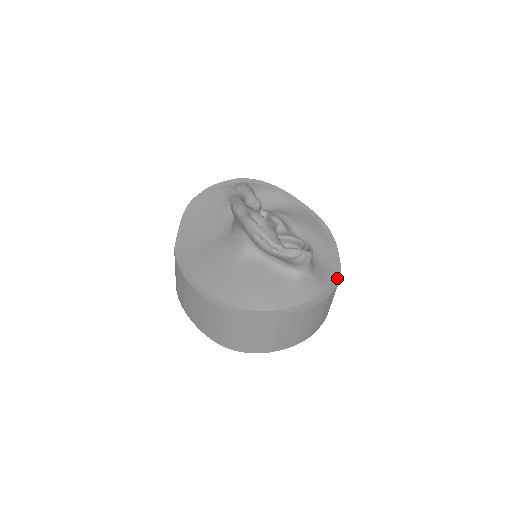
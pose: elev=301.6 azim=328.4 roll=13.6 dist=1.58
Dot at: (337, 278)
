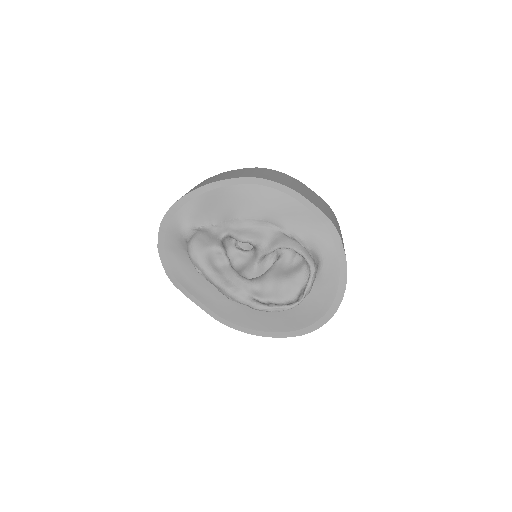
Dot at: (333, 230)
